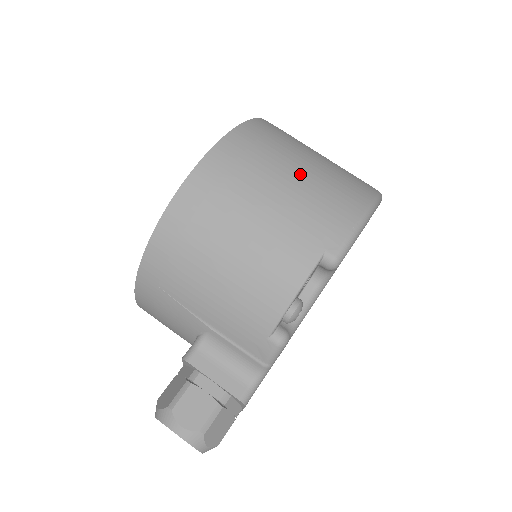
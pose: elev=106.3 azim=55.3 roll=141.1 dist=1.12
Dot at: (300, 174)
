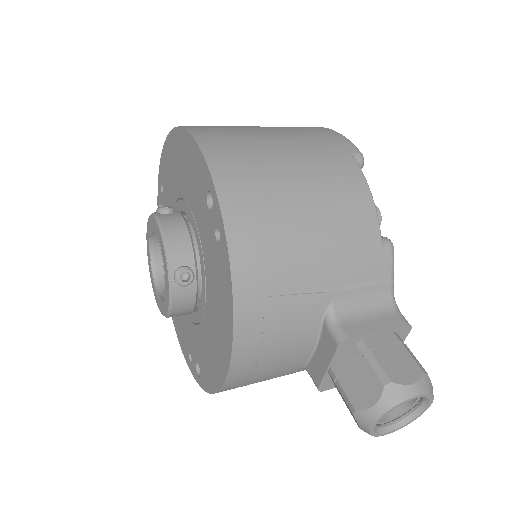
Dot at: (268, 129)
